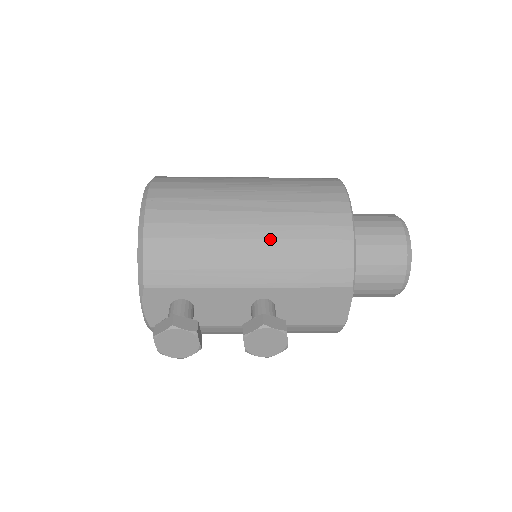
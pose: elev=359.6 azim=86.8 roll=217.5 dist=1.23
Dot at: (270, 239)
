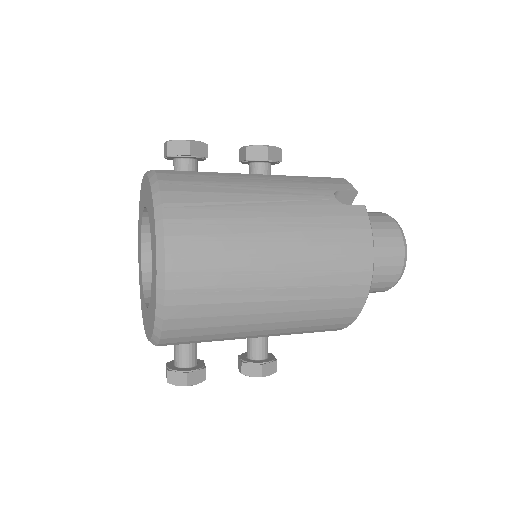
Dot at: (286, 322)
